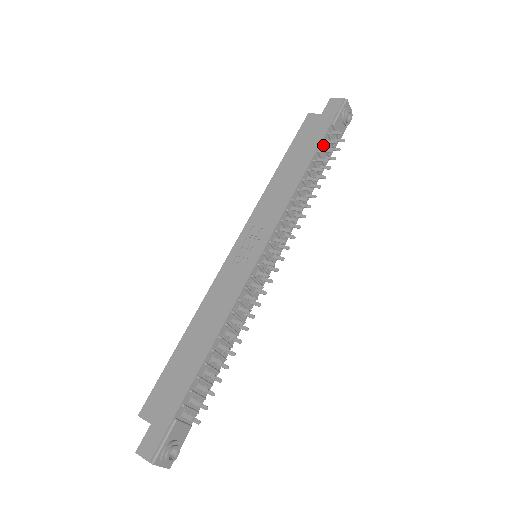
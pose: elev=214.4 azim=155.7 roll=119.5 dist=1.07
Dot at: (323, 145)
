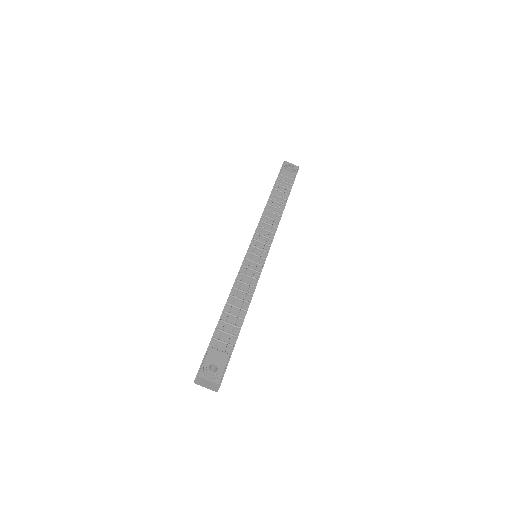
Dot at: (278, 186)
